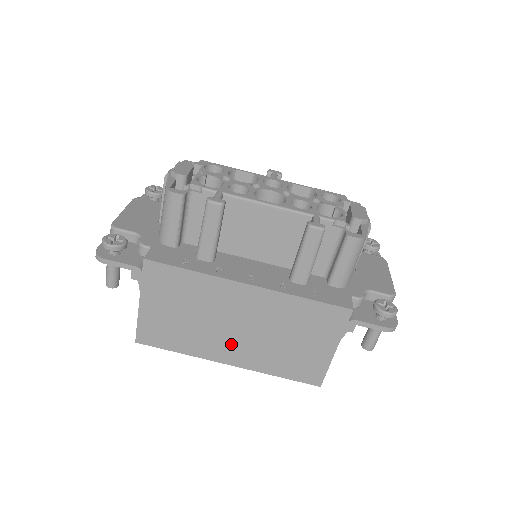
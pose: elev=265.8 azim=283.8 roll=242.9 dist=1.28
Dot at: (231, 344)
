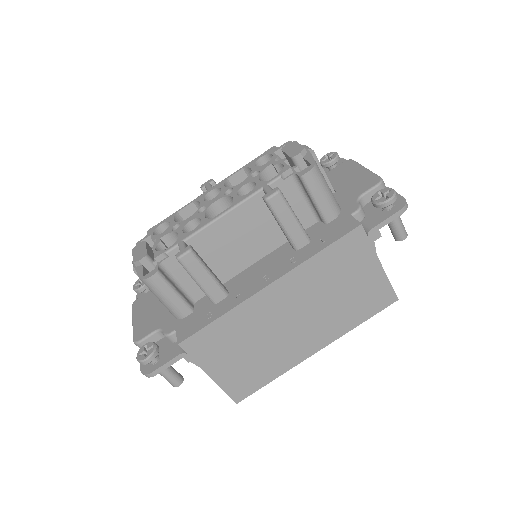
Dot at: (303, 337)
